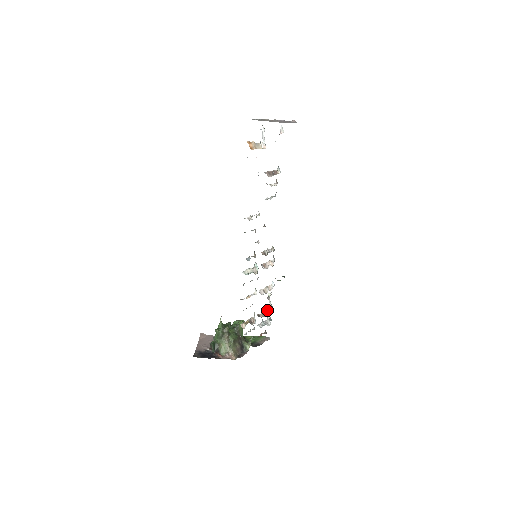
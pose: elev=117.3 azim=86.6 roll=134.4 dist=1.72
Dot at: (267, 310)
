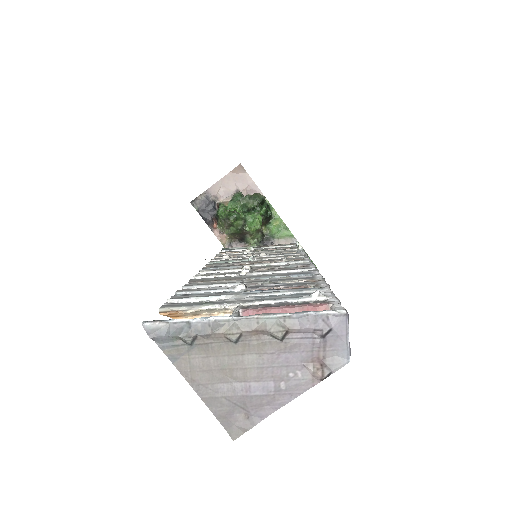
Dot at: occluded
